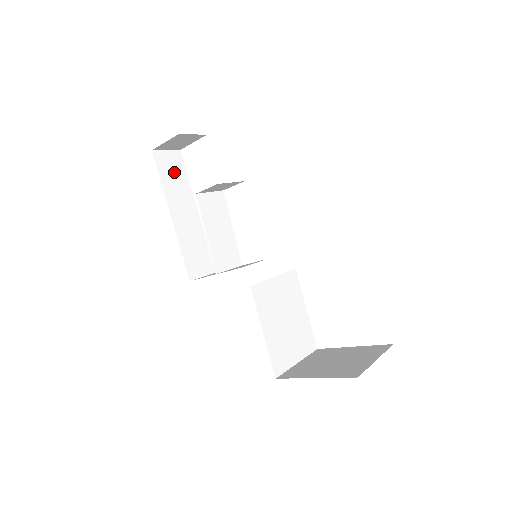
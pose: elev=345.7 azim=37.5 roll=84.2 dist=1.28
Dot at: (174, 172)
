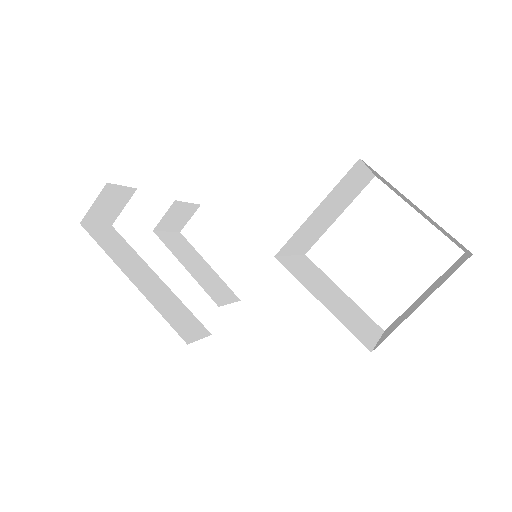
Dot at: (114, 243)
